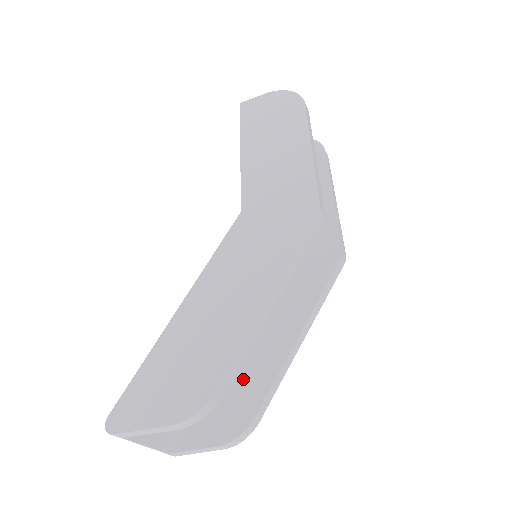
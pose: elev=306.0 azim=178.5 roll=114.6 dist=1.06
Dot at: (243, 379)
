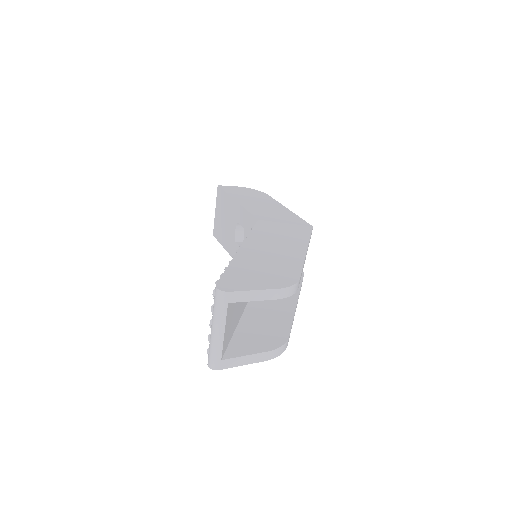
Dot at: (267, 320)
